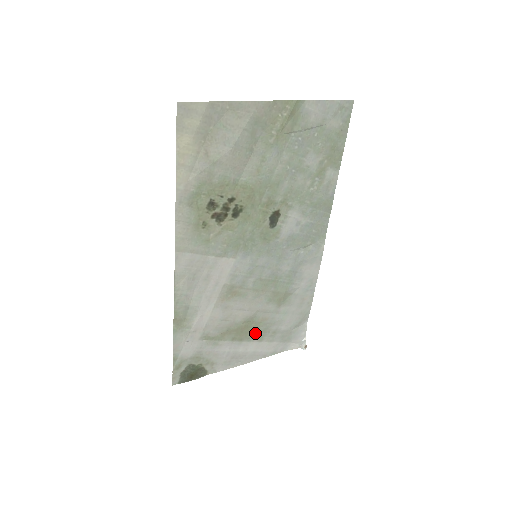
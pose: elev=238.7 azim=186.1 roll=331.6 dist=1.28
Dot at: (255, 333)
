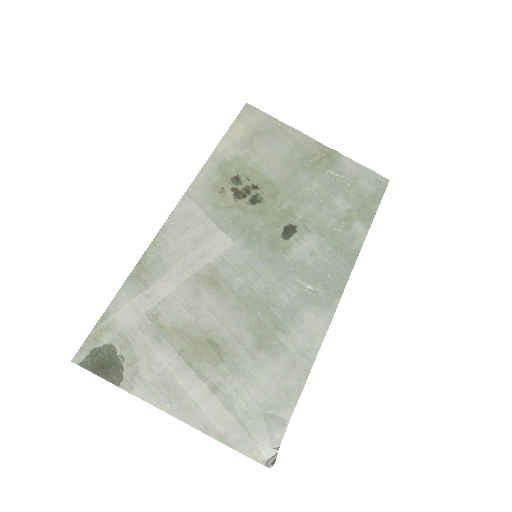
Dot at: (212, 368)
